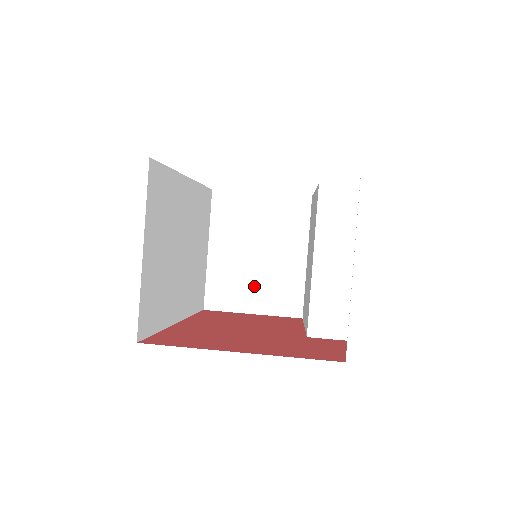
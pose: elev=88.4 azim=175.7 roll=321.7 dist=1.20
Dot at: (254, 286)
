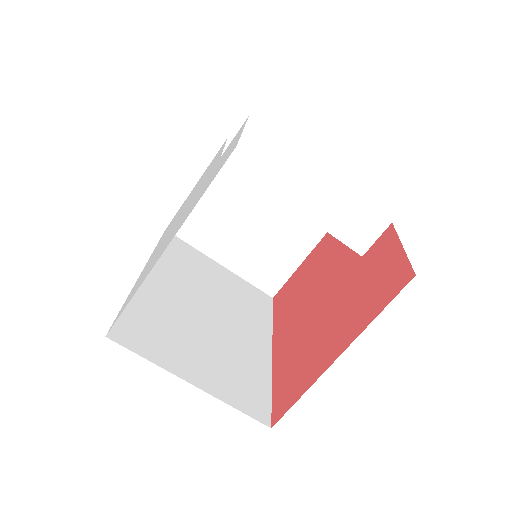
Dot at: (280, 244)
